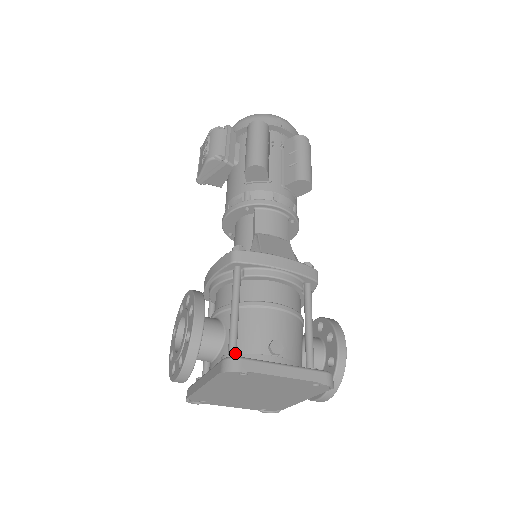
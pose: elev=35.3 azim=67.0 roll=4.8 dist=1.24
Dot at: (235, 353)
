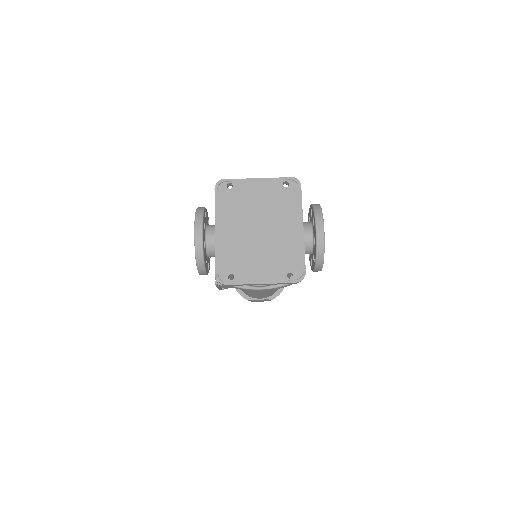
Dot at: occluded
